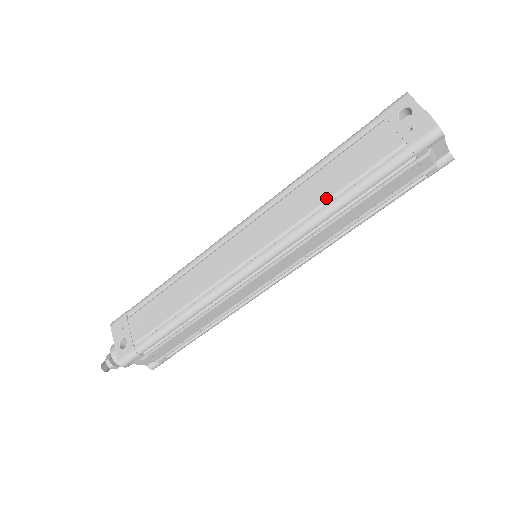
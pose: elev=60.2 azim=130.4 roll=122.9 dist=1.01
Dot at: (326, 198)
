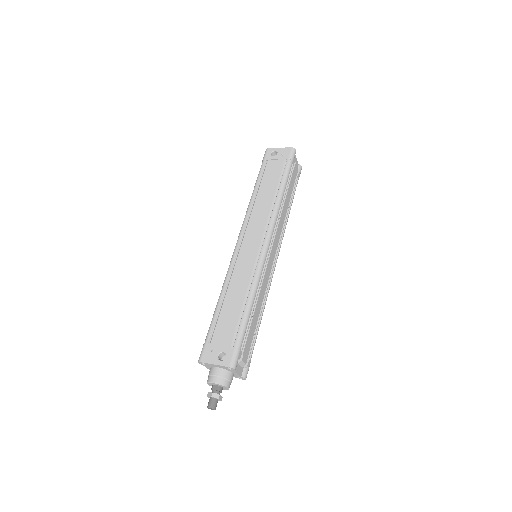
Dot at: (273, 196)
